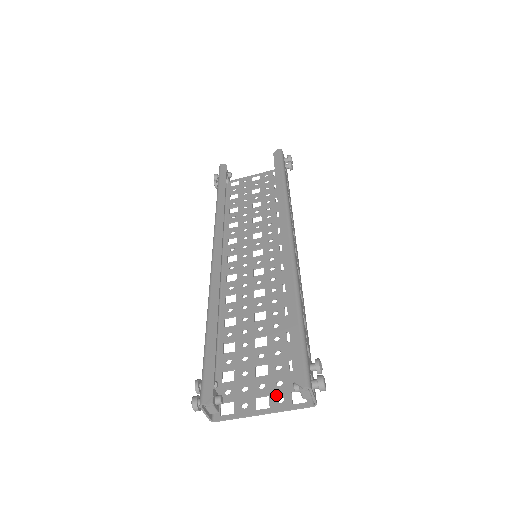
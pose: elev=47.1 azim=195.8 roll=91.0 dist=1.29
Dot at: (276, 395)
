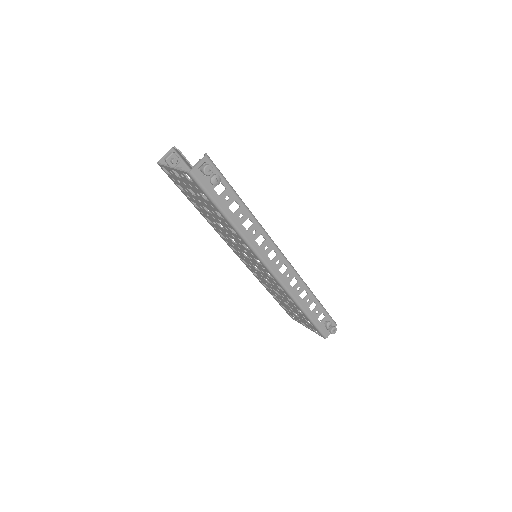
Dot at: occluded
